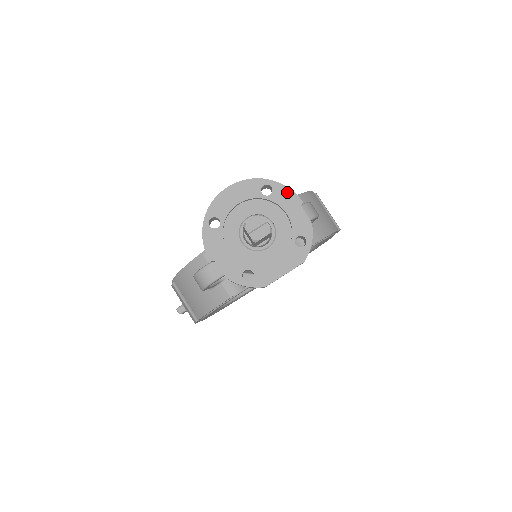
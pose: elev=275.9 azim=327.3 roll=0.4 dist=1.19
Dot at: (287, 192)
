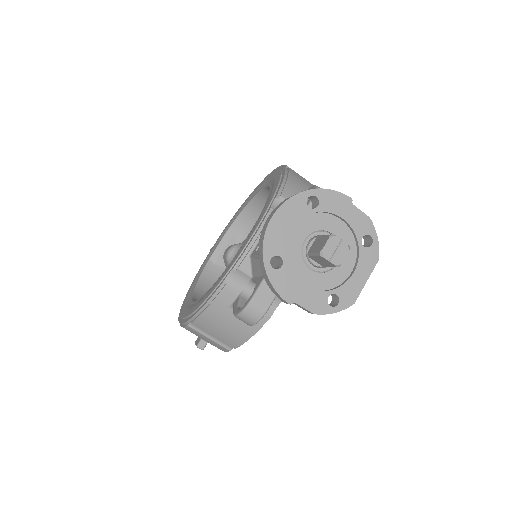
Dot at: (333, 195)
